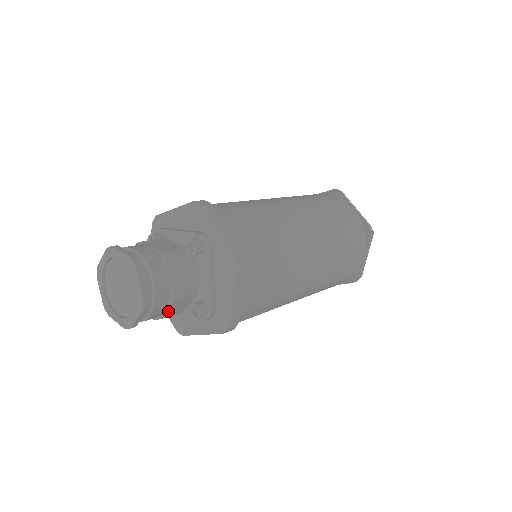
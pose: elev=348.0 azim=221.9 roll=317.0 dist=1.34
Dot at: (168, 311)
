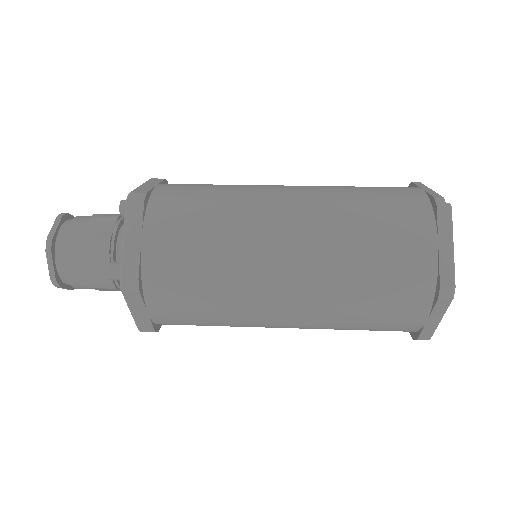
Dot at: (87, 268)
